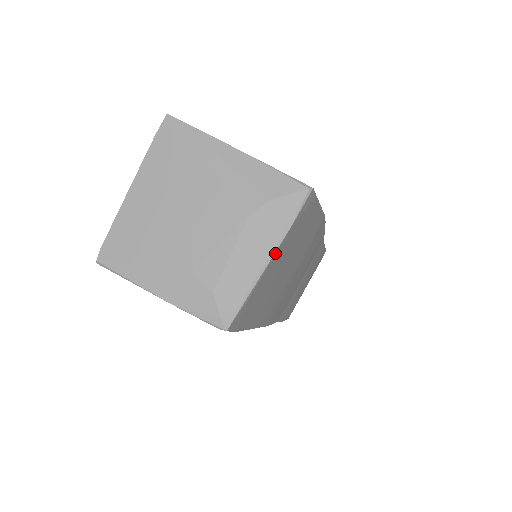
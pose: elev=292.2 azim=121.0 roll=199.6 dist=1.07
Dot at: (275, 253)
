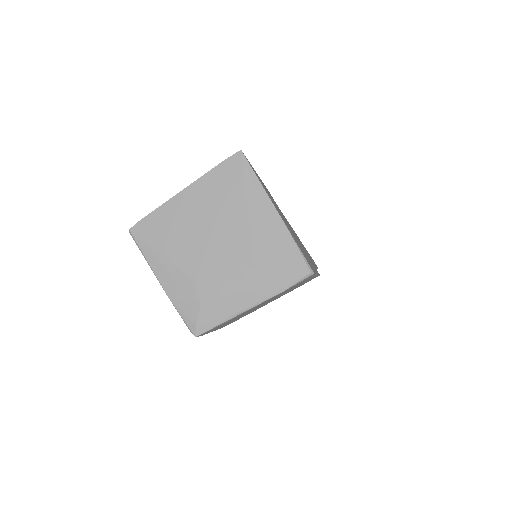
Dot at: (260, 303)
